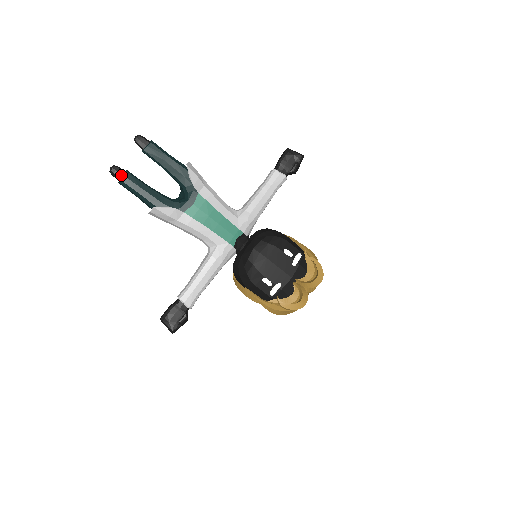
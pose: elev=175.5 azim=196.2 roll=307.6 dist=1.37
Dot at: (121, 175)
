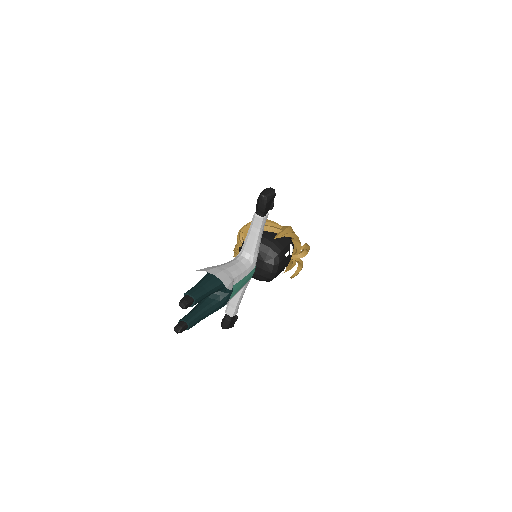
Dot at: (186, 328)
